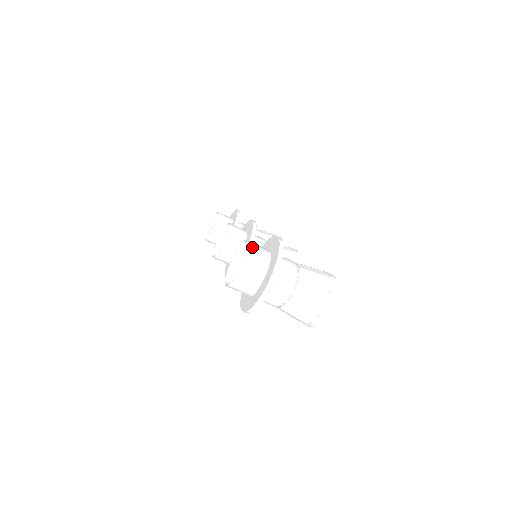
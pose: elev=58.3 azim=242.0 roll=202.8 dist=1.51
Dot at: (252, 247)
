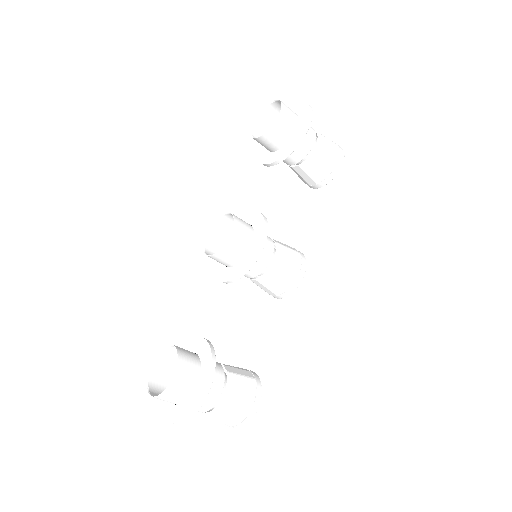
Dot at: (171, 389)
